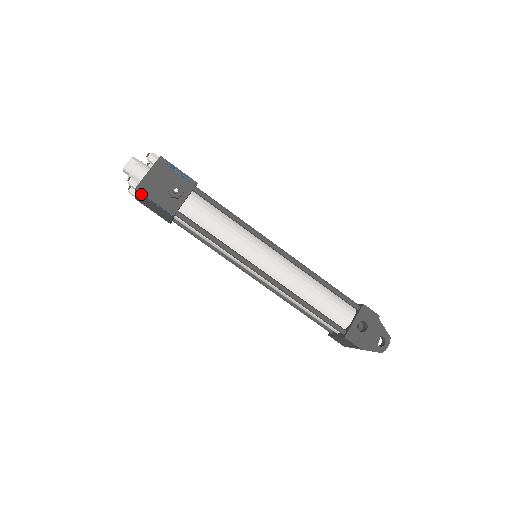
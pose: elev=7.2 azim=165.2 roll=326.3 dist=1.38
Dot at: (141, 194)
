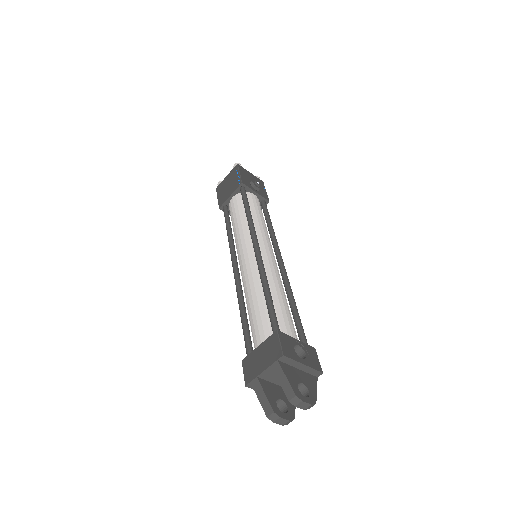
Dot at: (236, 169)
